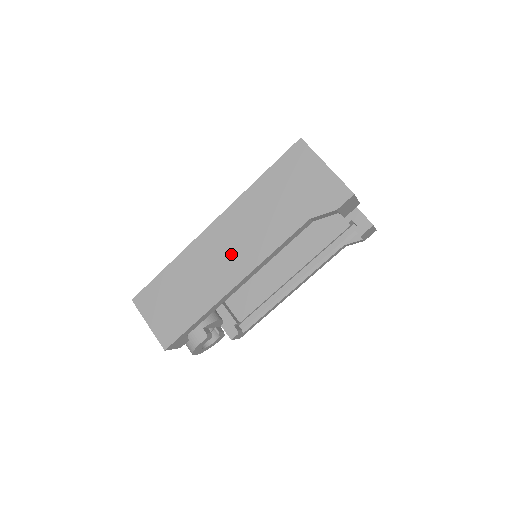
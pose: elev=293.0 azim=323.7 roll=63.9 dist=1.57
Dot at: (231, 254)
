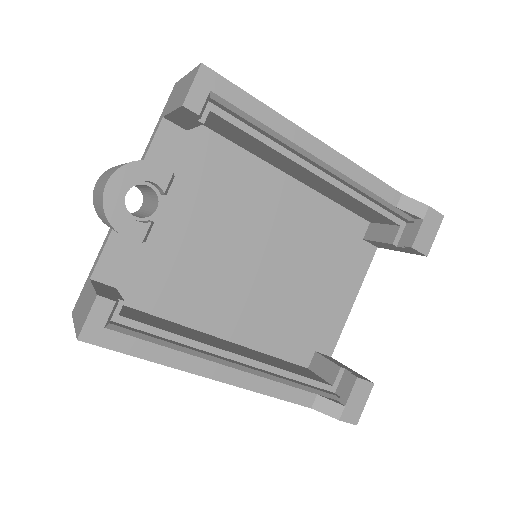
Dot at: occluded
